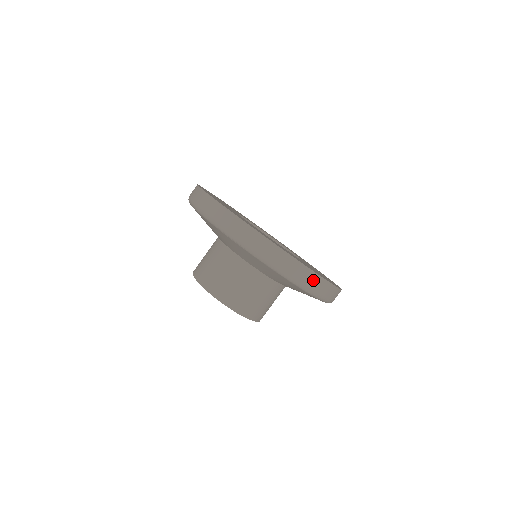
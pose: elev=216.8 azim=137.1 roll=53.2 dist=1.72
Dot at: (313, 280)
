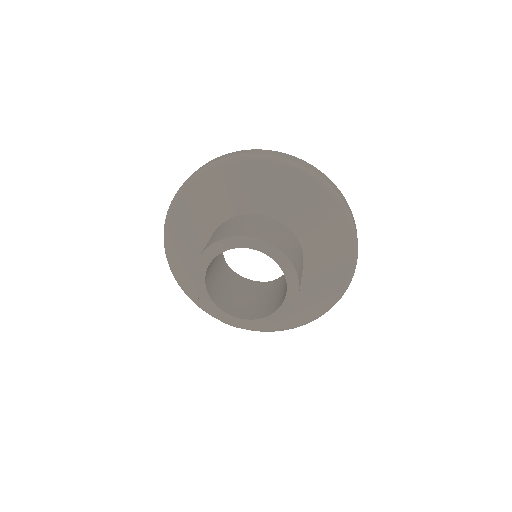
Dot at: (313, 169)
